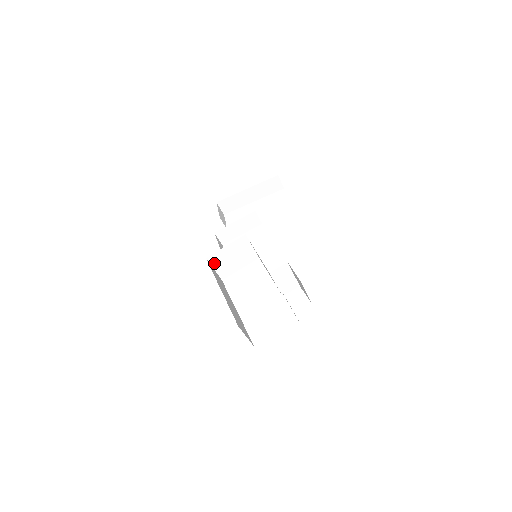
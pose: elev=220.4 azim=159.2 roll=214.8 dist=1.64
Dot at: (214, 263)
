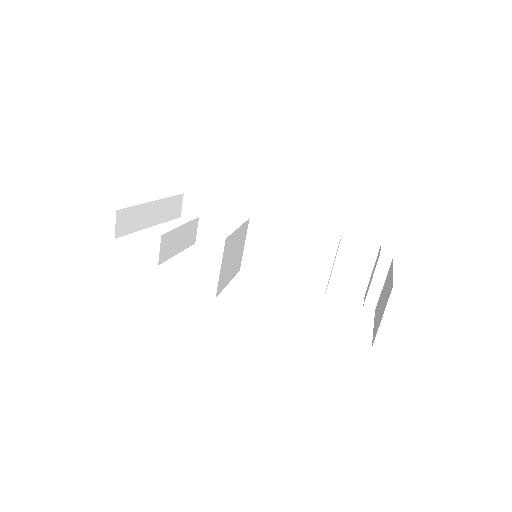
Dot at: (224, 255)
